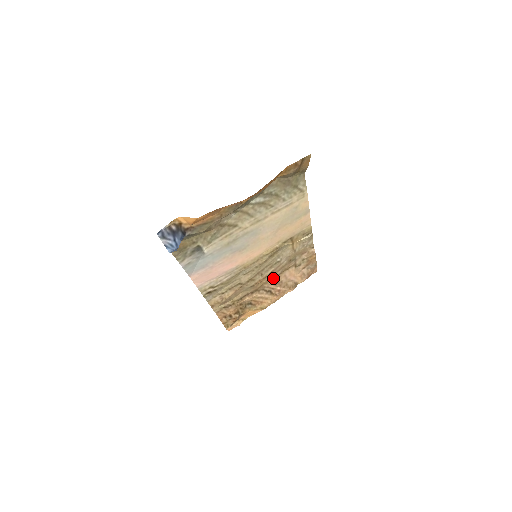
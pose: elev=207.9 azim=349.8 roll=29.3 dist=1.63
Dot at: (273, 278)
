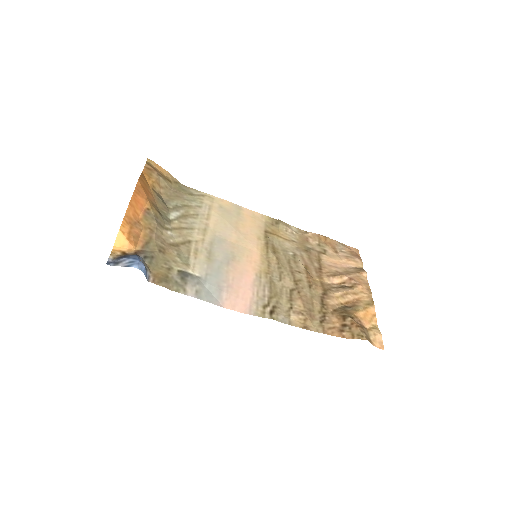
Dot at: (321, 273)
